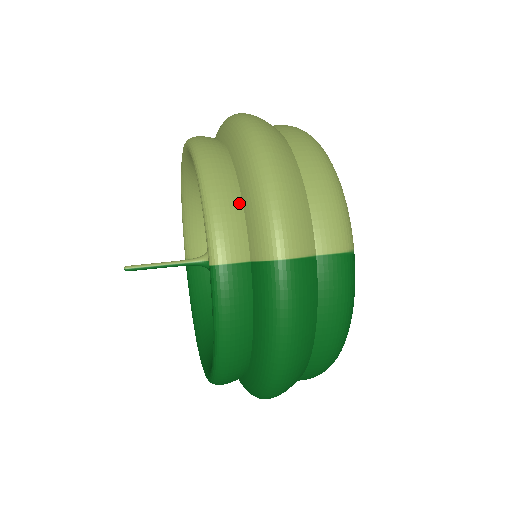
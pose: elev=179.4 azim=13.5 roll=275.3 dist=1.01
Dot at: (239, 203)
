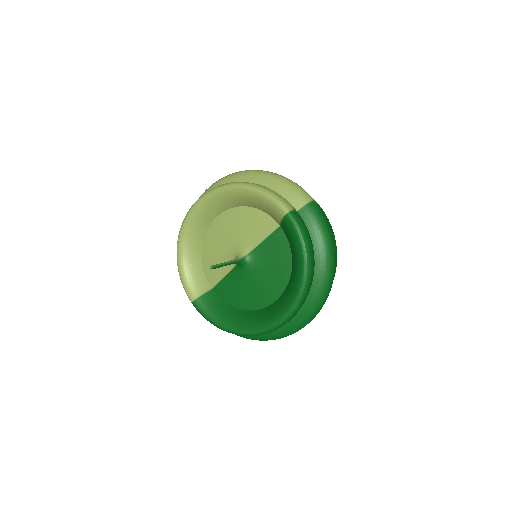
Dot at: occluded
